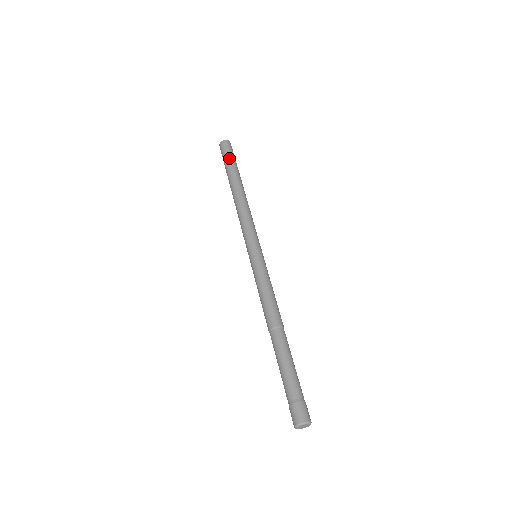
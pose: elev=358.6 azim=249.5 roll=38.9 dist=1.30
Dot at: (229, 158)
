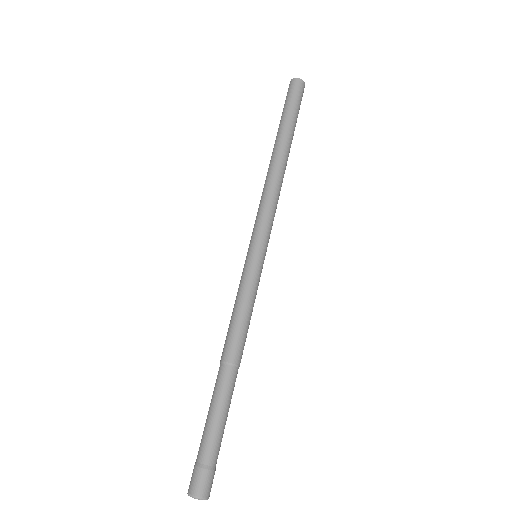
Dot at: (294, 108)
